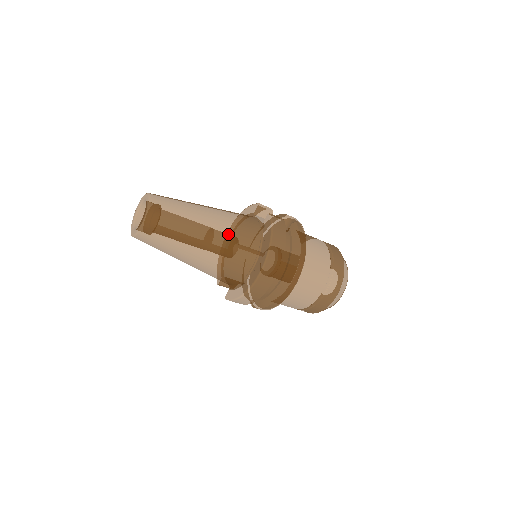
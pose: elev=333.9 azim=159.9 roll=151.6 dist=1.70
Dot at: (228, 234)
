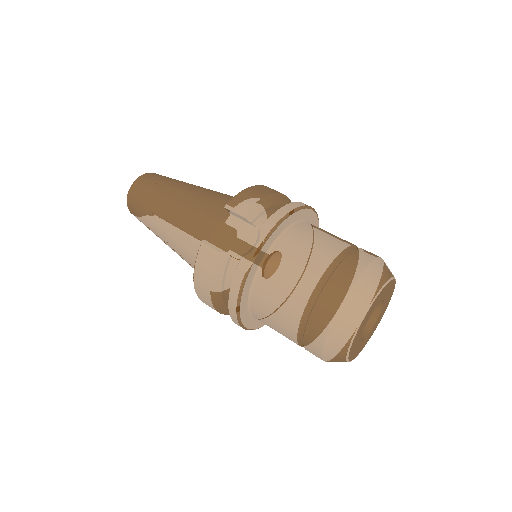
Dot at: (179, 248)
